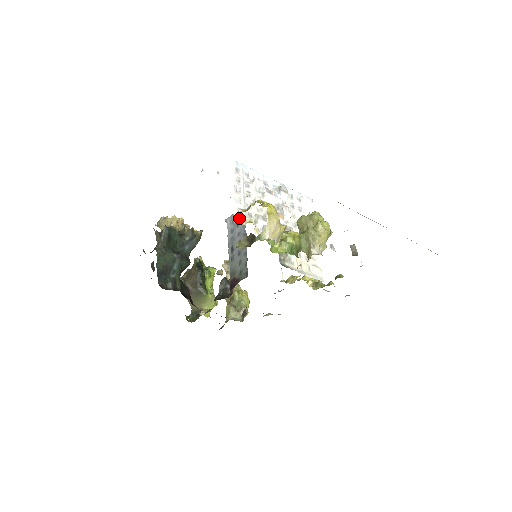
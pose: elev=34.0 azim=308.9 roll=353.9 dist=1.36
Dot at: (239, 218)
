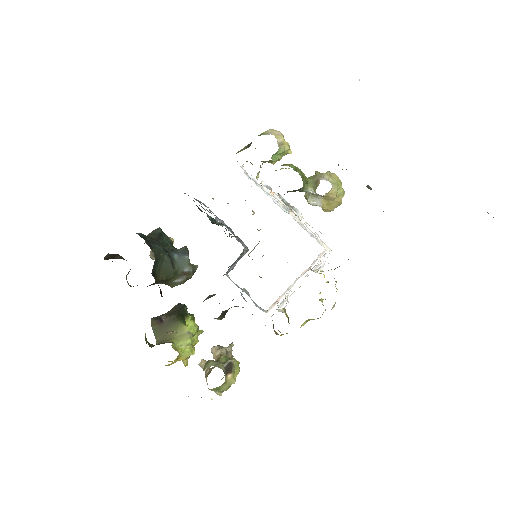
Dot at: occluded
